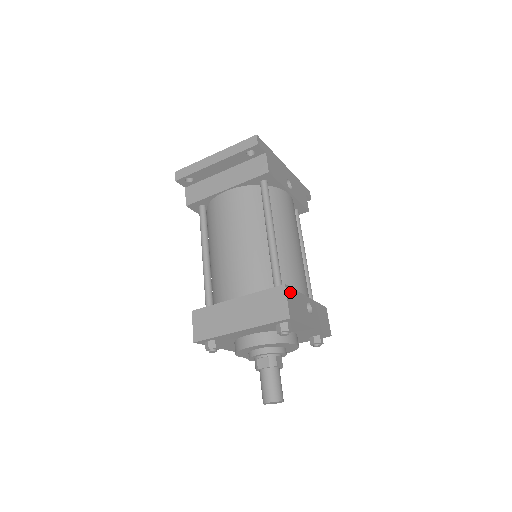
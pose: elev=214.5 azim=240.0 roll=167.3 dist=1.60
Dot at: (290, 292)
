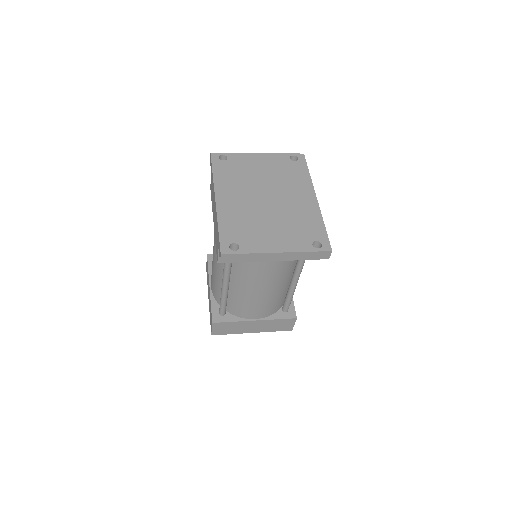
Dot at: occluded
